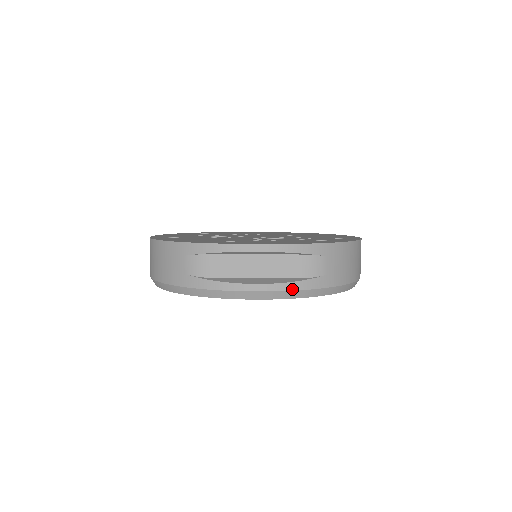
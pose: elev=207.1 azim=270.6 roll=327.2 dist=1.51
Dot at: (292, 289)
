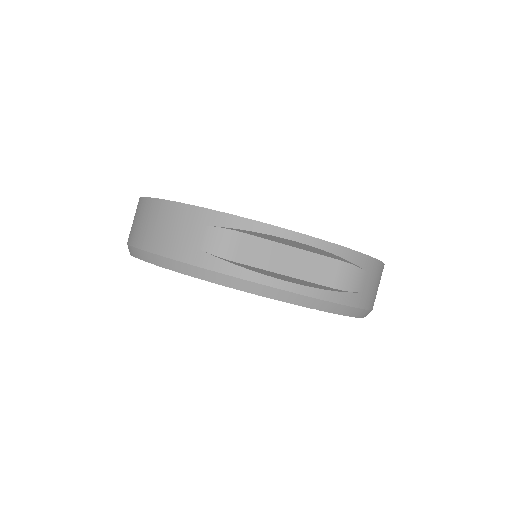
Dot at: (325, 299)
